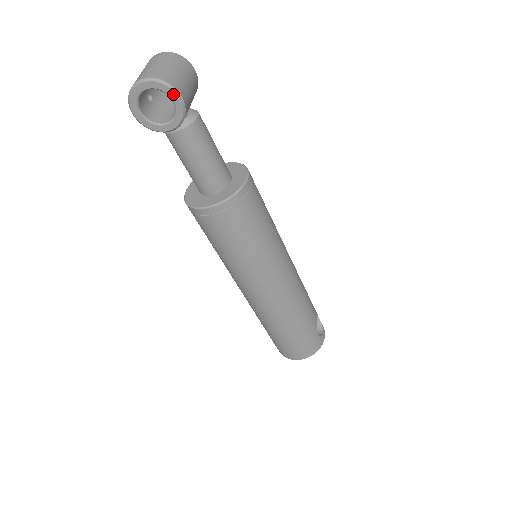
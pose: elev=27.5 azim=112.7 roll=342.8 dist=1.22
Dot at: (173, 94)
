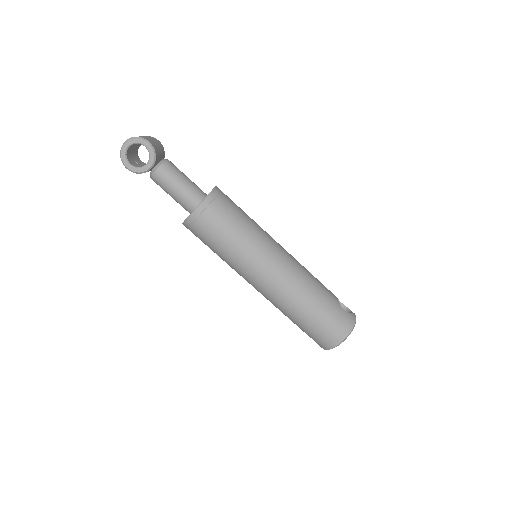
Dot at: (143, 142)
